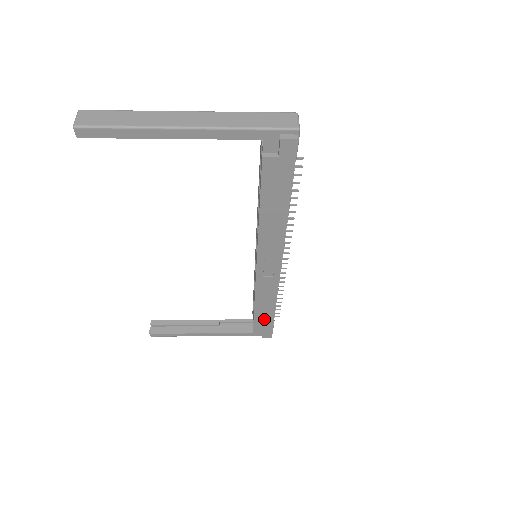
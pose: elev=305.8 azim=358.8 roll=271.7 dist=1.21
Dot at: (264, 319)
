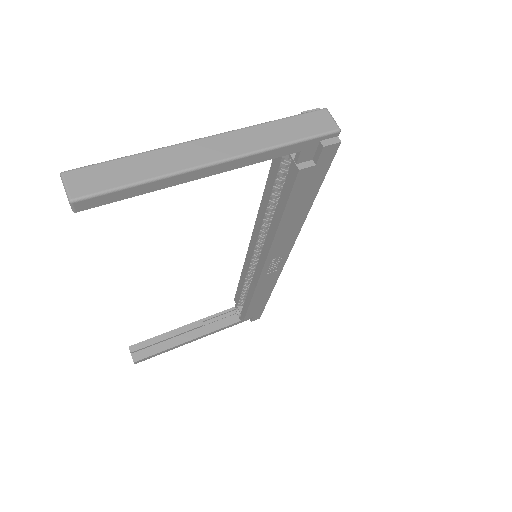
Dot at: (257, 307)
